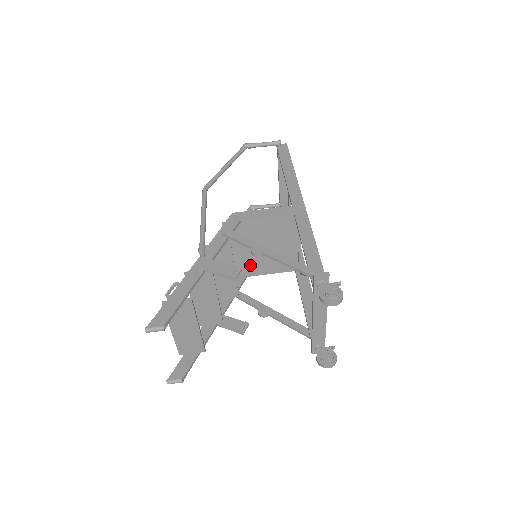
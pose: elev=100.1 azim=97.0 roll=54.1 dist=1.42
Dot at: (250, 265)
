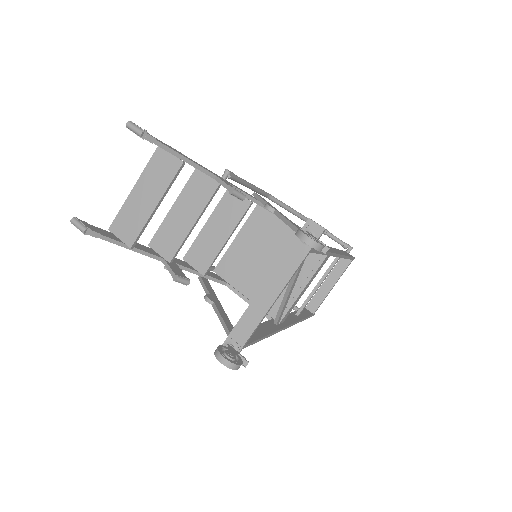
Dot at: (240, 274)
